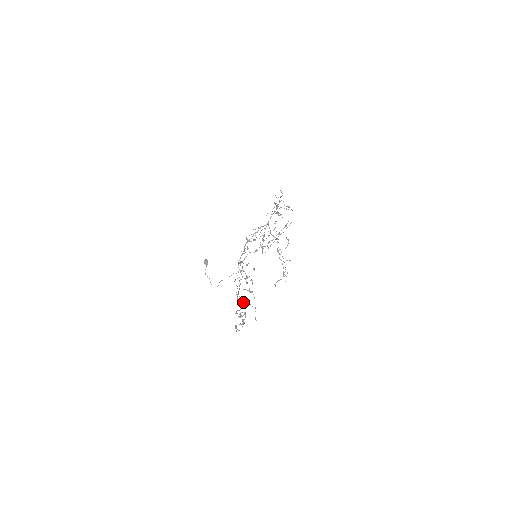
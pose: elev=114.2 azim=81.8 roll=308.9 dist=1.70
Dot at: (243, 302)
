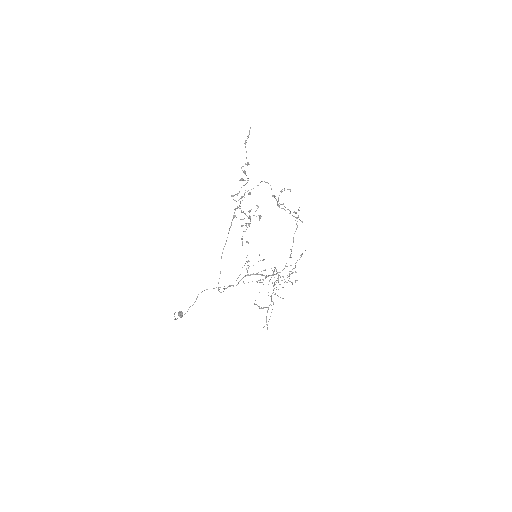
Dot at: occluded
